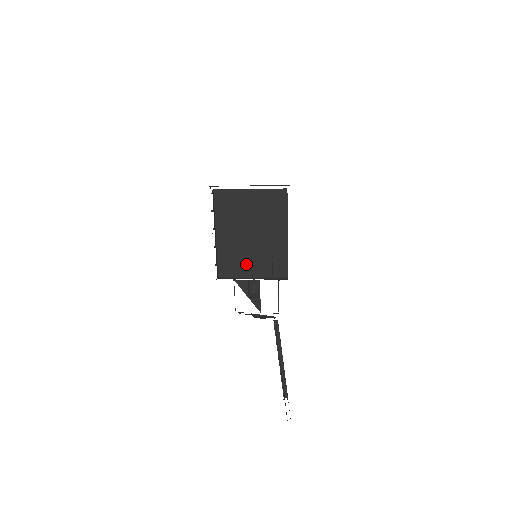
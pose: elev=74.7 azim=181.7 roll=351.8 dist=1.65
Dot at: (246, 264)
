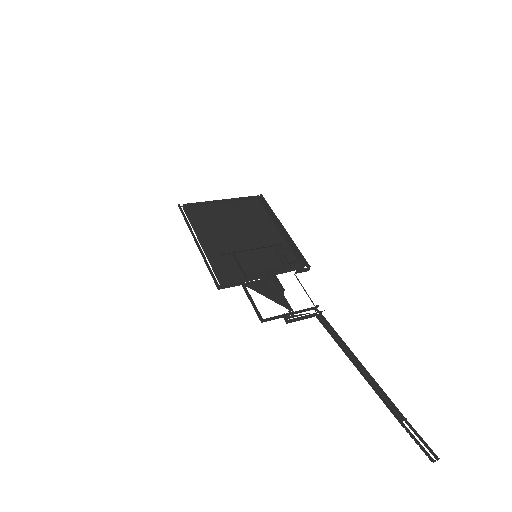
Dot at: (249, 265)
